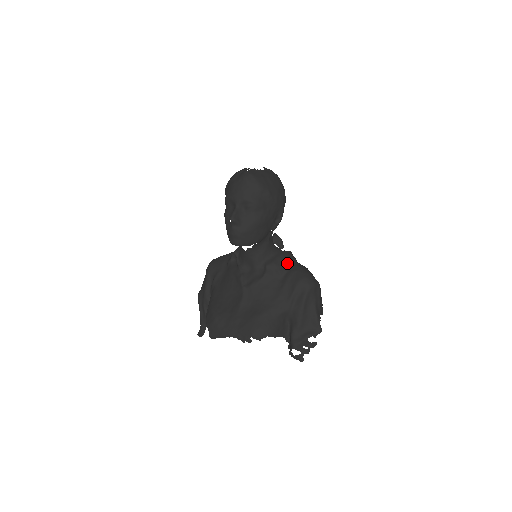
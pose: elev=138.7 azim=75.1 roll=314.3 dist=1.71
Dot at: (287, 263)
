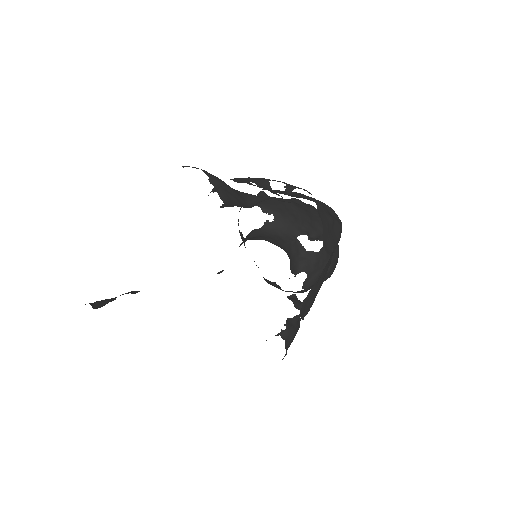
Dot at: occluded
